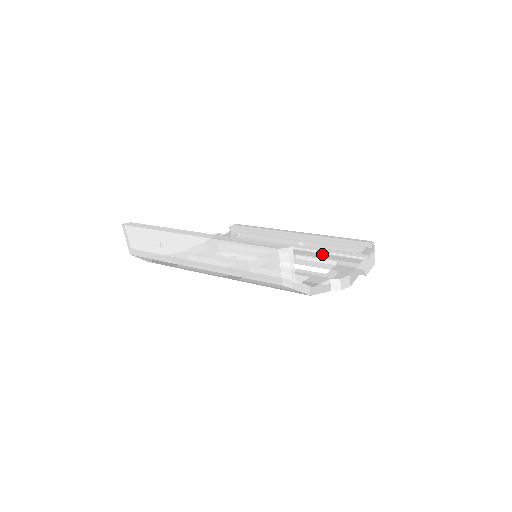
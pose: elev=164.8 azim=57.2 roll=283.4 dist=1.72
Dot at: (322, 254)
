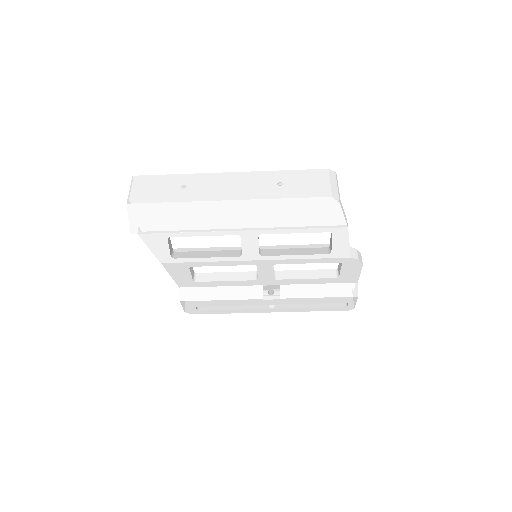
Dot at: occluded
